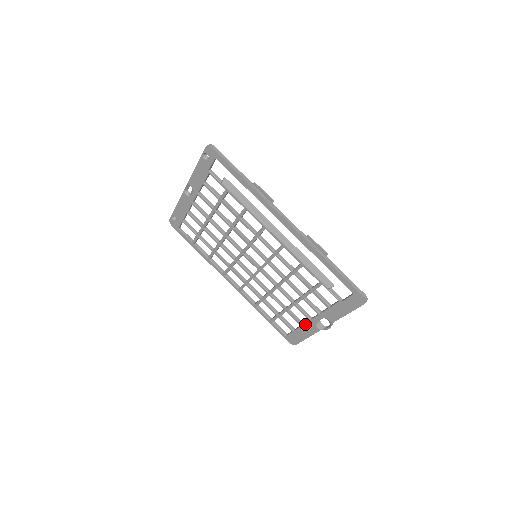
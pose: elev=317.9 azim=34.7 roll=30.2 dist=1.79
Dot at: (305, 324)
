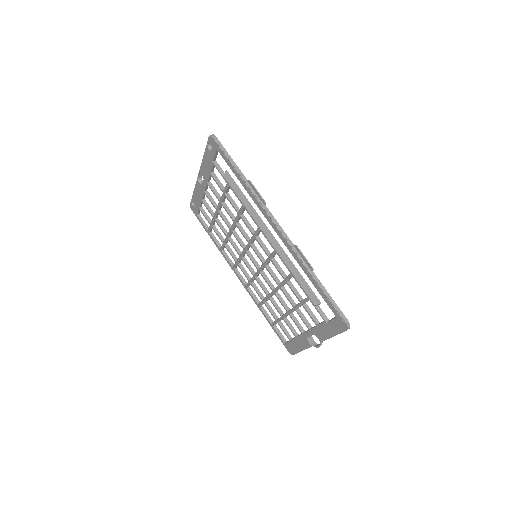
Dot at: (299, 336)
